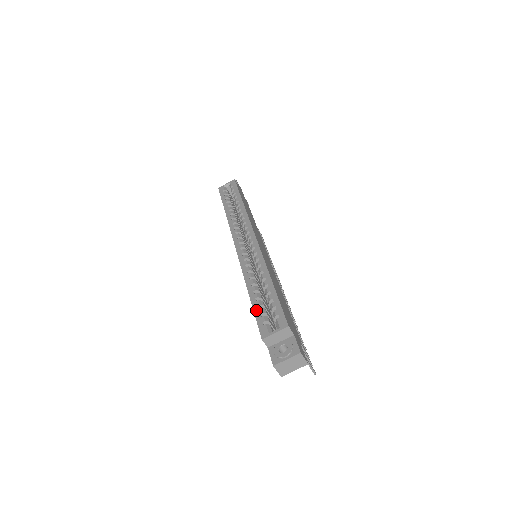
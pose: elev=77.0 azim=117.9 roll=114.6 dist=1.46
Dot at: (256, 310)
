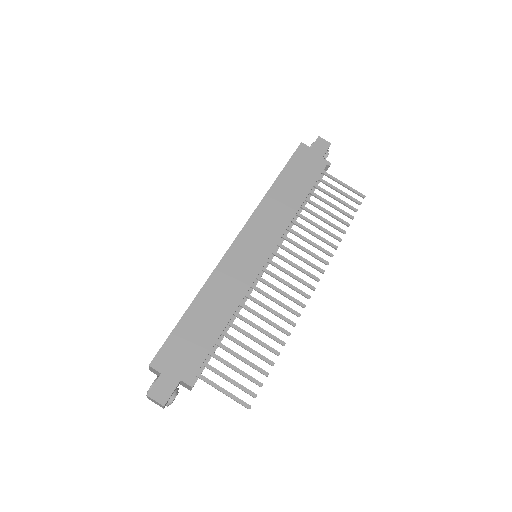
Dot at: occluded
